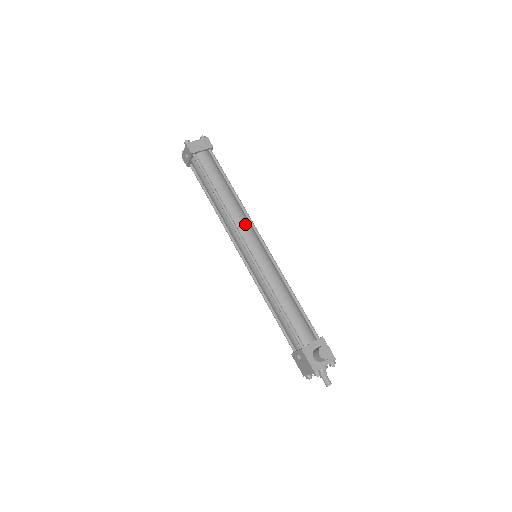
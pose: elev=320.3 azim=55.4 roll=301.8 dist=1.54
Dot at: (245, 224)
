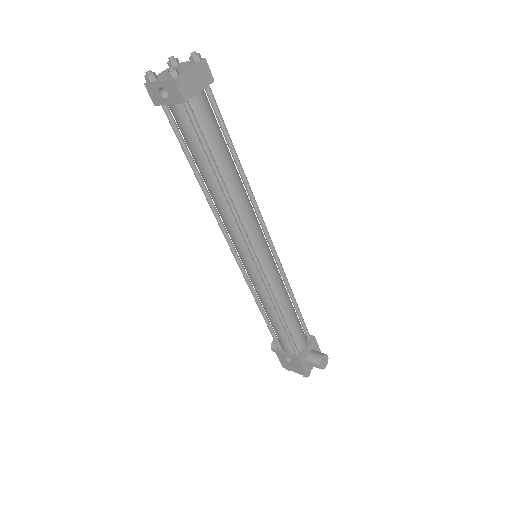
Dot at: (254, 221)
